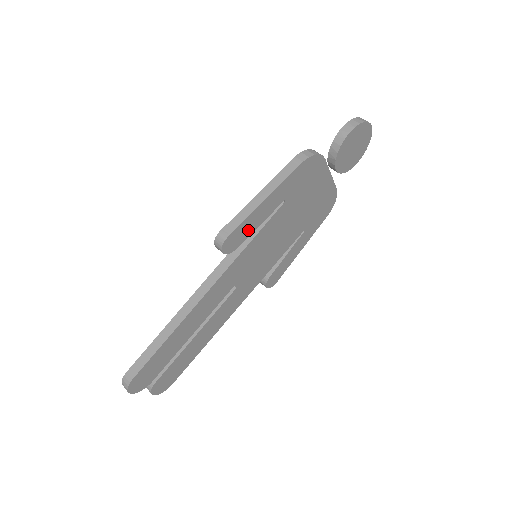
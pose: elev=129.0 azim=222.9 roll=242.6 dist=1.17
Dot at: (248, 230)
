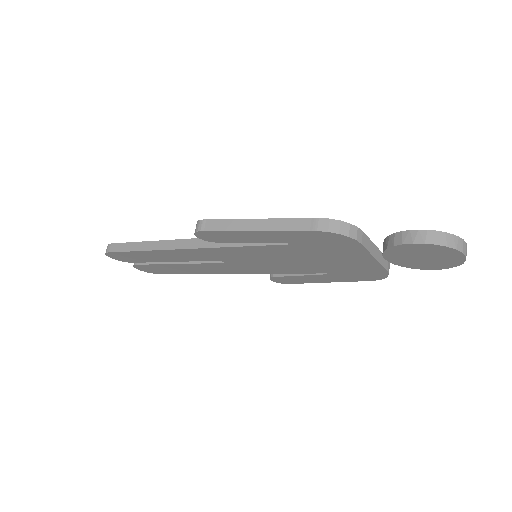
Dot at: (232, 238)
